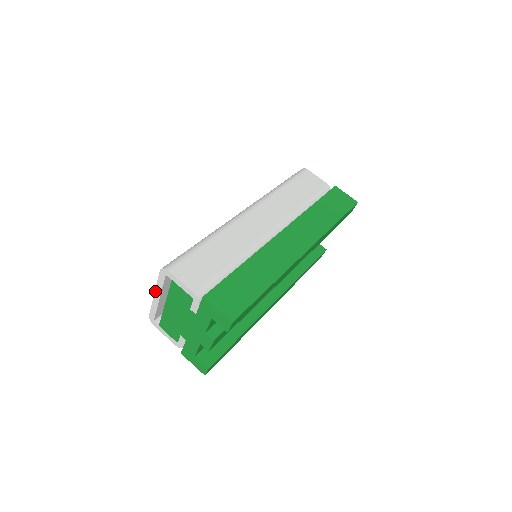
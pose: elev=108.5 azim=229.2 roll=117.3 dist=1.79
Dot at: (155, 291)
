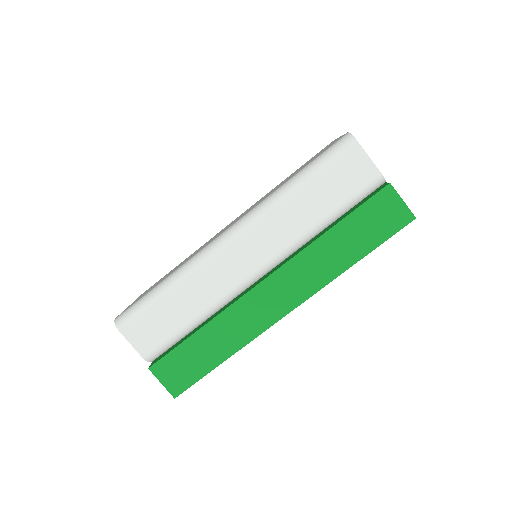
Dot at: occluded
